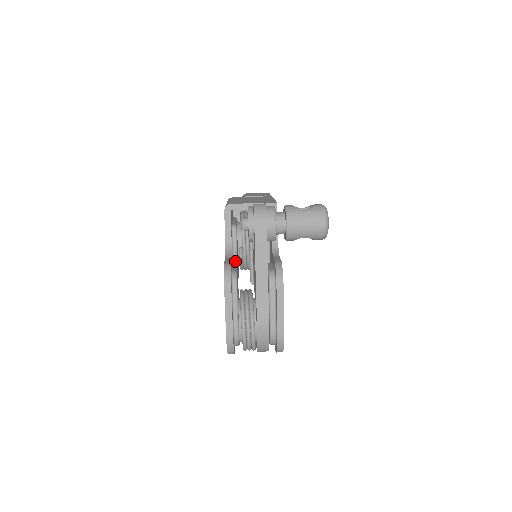
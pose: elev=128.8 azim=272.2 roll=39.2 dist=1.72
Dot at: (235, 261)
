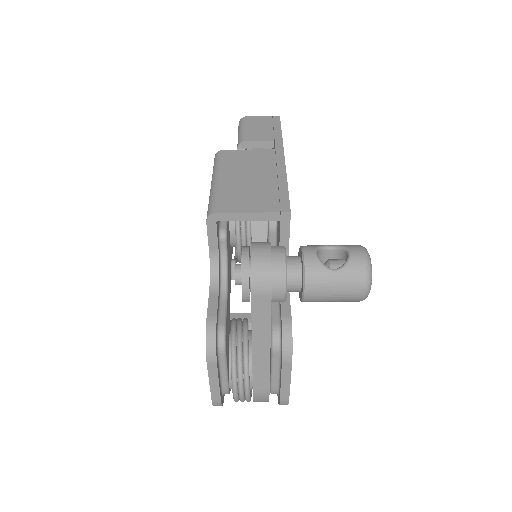
Dot at: (224, 289)
